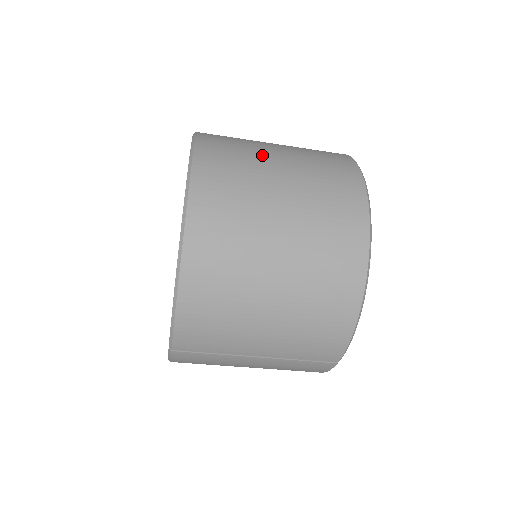
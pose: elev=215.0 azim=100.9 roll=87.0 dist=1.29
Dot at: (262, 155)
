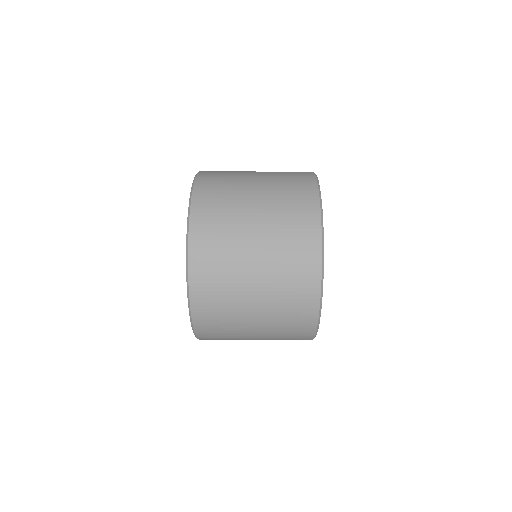
Dot at: (242, 335)
